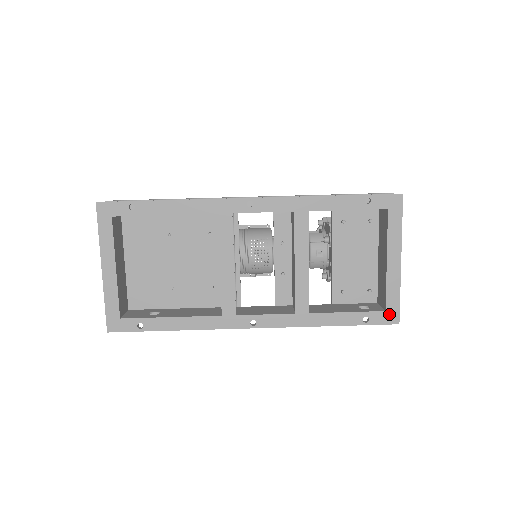
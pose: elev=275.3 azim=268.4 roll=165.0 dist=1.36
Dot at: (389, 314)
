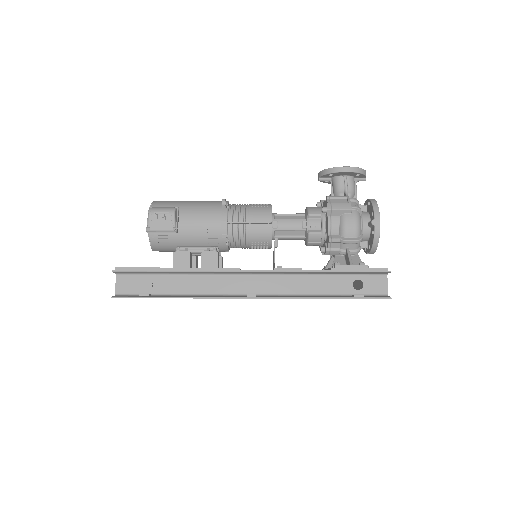
Dot at: occluded
